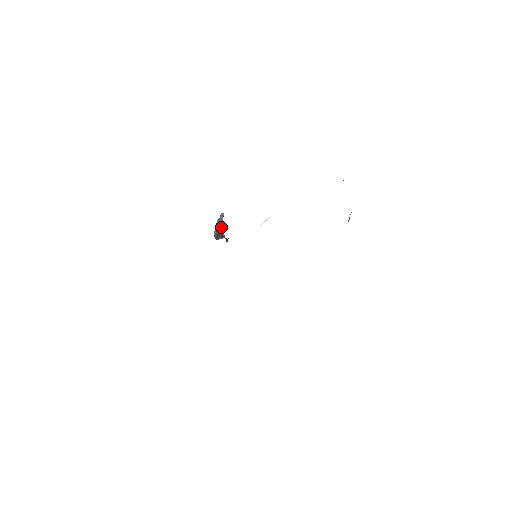
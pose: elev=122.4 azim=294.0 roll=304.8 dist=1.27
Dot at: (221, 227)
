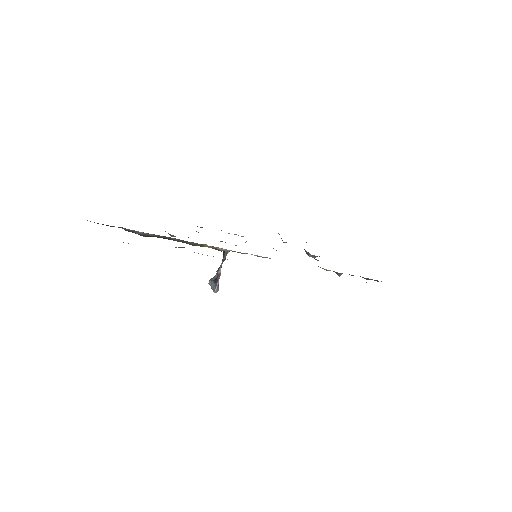
Dot at: (214, 276)
